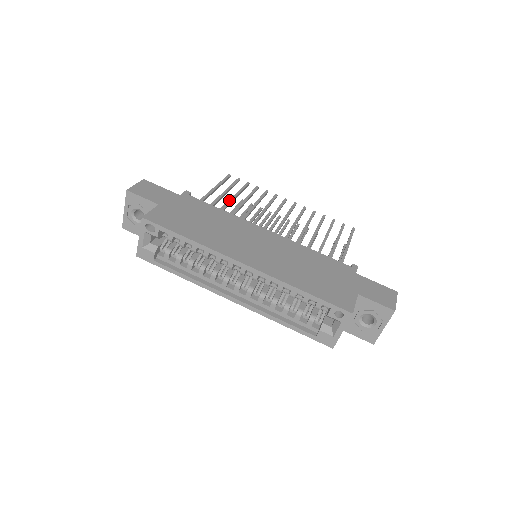
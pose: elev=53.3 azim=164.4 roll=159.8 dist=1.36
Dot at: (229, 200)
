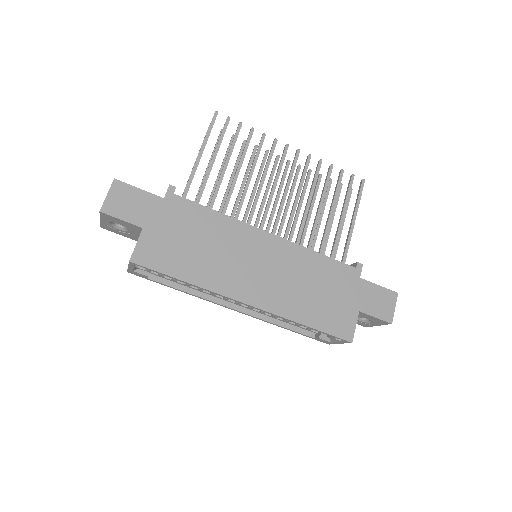
Dot at: (221, 174)
